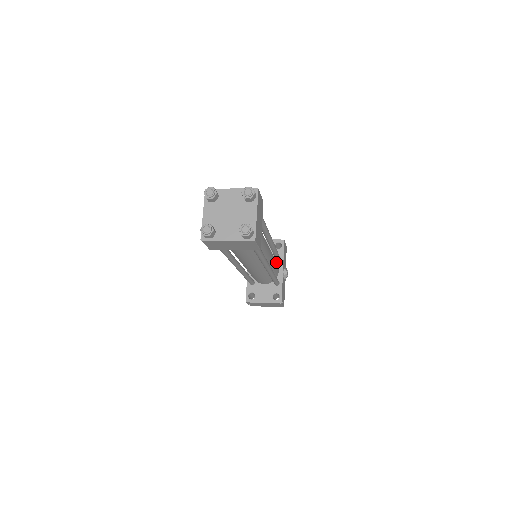
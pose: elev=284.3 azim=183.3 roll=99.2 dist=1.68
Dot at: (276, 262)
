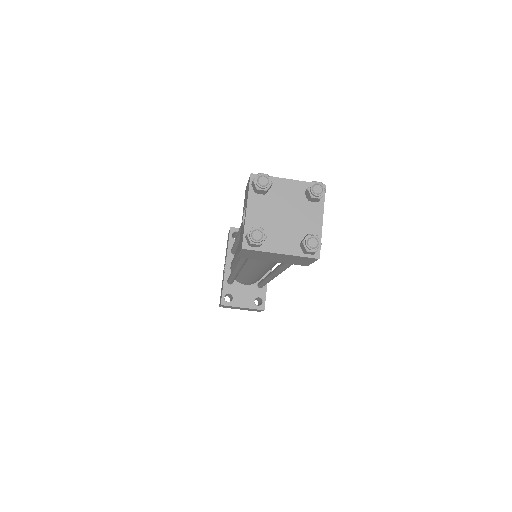
Dot at: occluded
